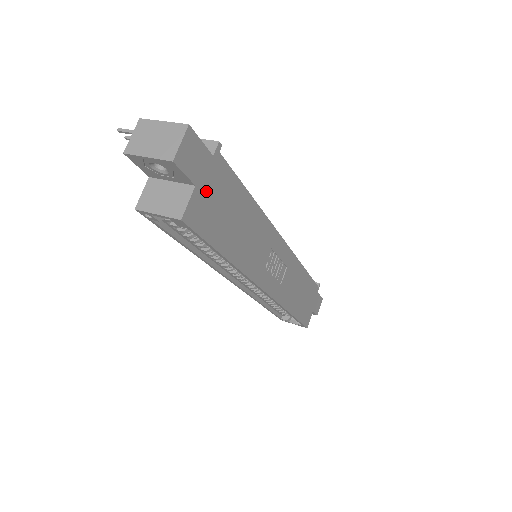
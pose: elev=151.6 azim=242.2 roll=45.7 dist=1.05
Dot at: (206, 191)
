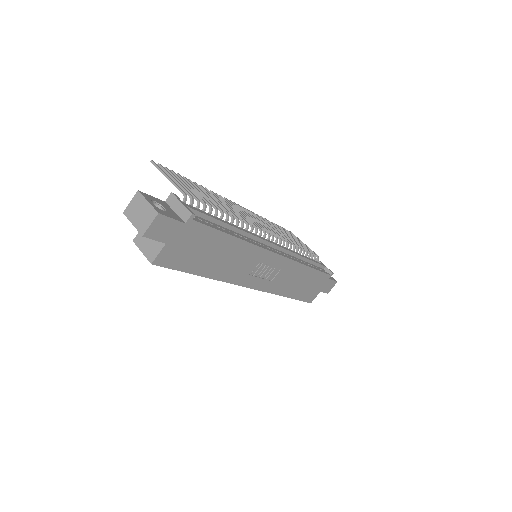
Dot at: (178, 244)
